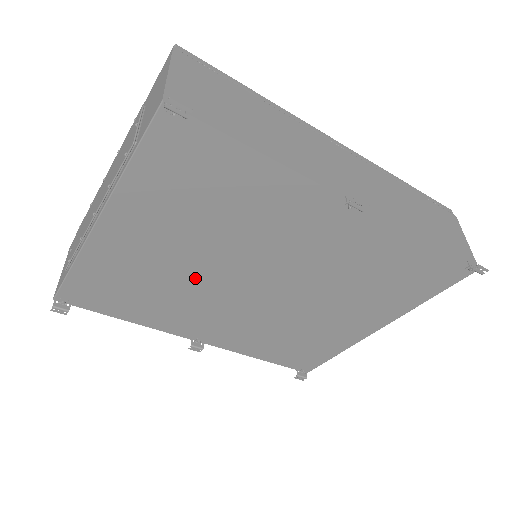
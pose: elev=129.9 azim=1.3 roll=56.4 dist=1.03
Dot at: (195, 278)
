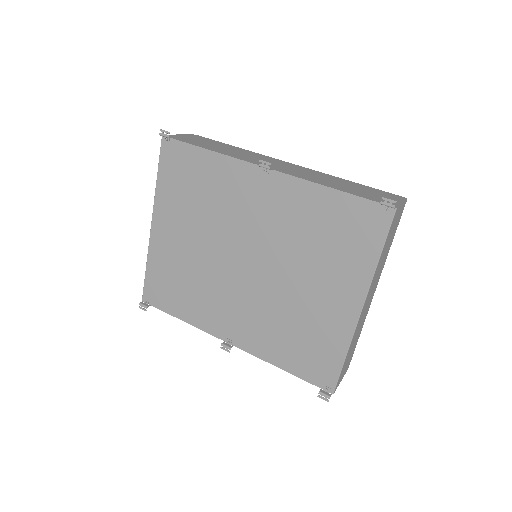
Dot at: (207, 263)
